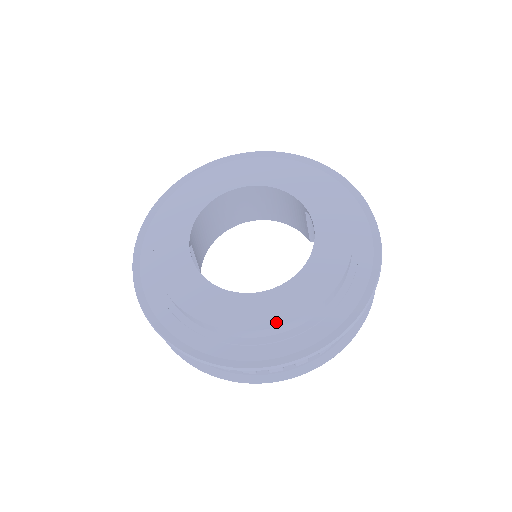
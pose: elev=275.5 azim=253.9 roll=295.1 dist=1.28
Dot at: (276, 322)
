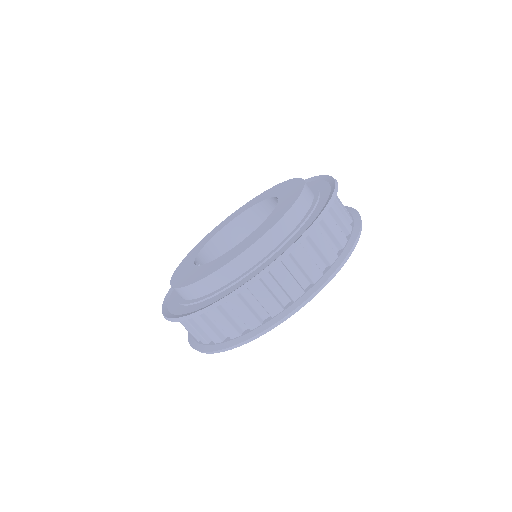
Dot at: (244, 250)
